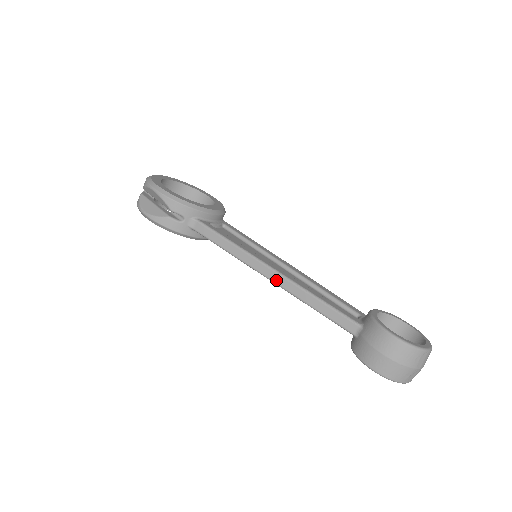
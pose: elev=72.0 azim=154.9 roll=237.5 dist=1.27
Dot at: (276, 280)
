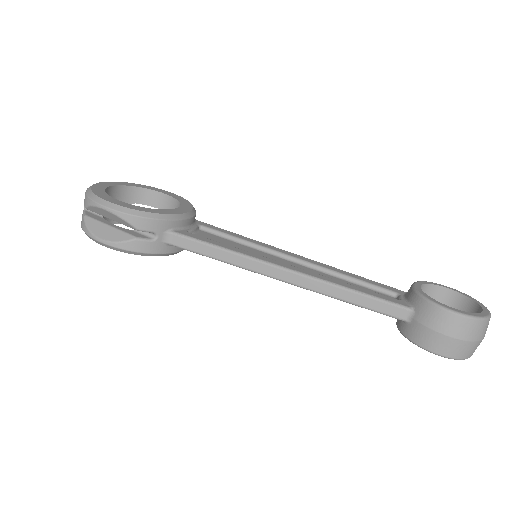
Dot at: (296, 282)
